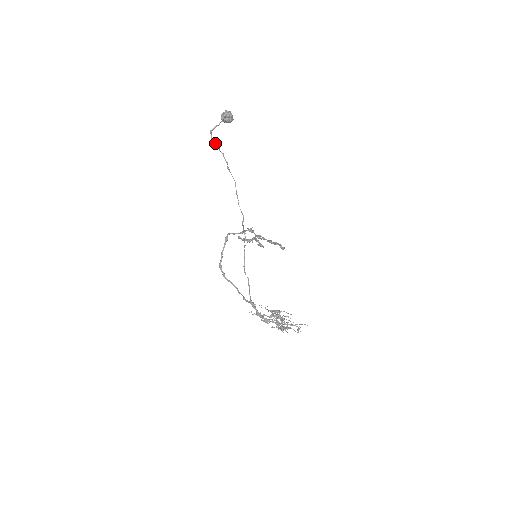
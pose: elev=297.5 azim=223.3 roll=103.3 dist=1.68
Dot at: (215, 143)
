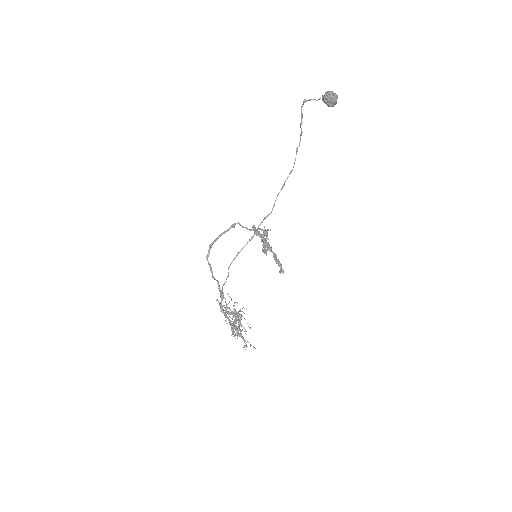
Dot at: (301, 115)
